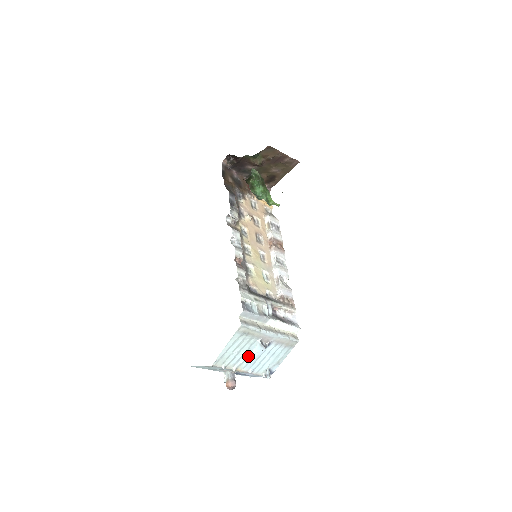
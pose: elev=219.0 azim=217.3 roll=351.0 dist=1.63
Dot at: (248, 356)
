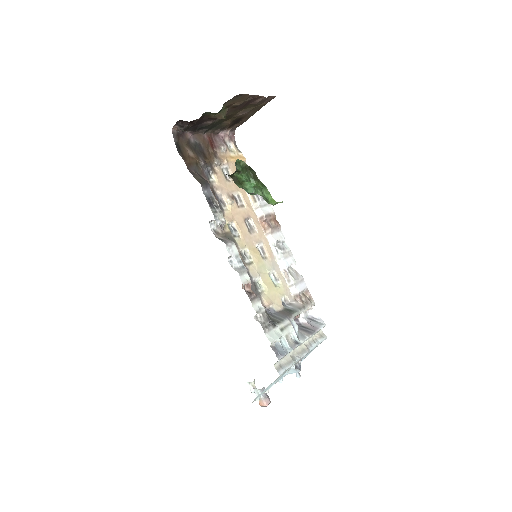
Dot at: (280, 377)
